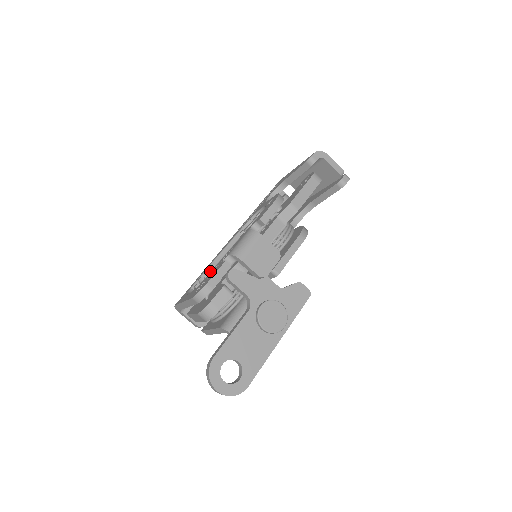
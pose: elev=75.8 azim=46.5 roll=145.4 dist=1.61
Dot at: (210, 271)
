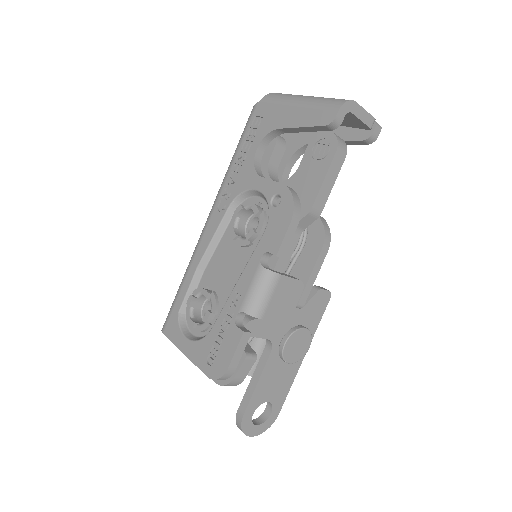
Dot at: (210, 312)
